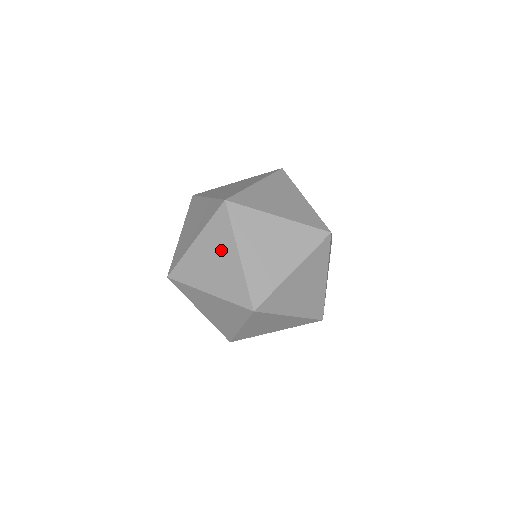
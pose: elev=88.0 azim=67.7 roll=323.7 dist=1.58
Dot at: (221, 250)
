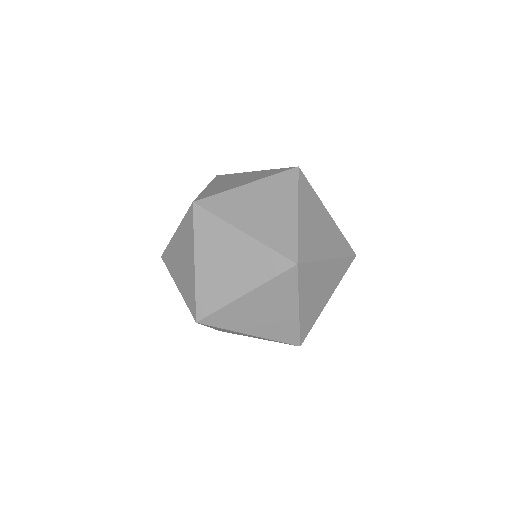
Dot at: (186, 251)
